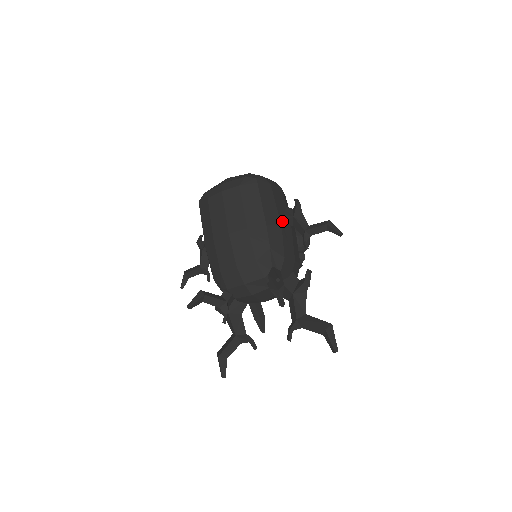
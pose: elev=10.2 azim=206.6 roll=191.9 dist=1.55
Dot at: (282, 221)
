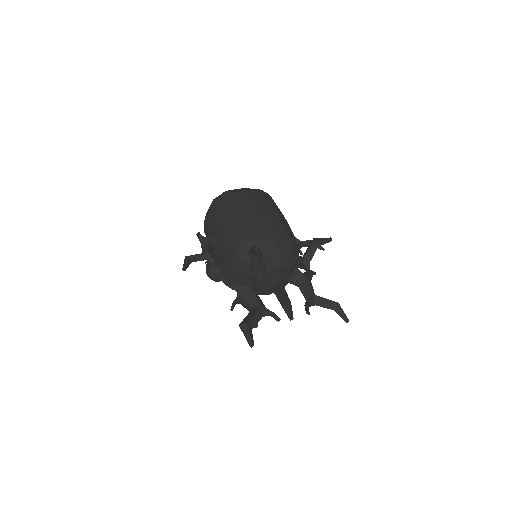
Dot at: occluded
